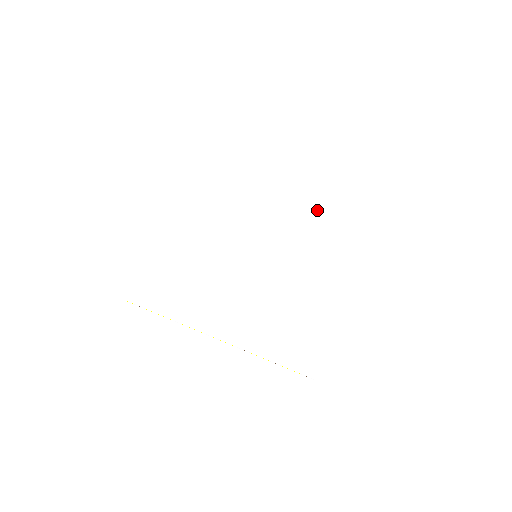
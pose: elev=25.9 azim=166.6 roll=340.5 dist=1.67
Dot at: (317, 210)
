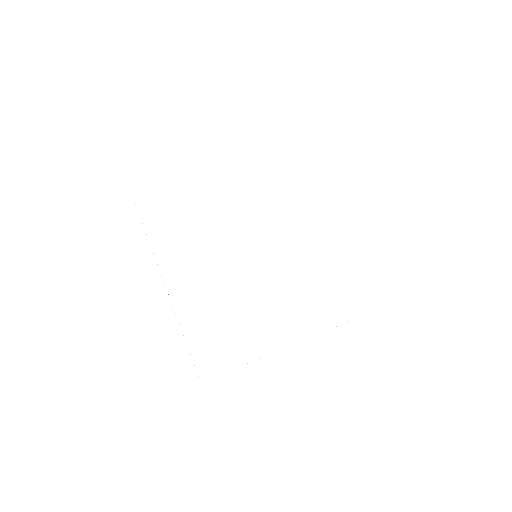
Dot at: (263, 175)
